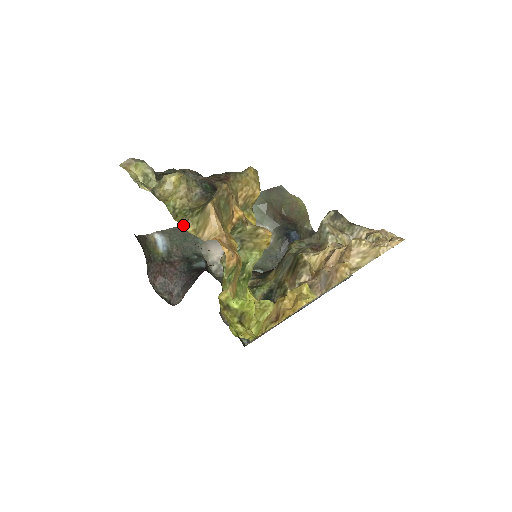
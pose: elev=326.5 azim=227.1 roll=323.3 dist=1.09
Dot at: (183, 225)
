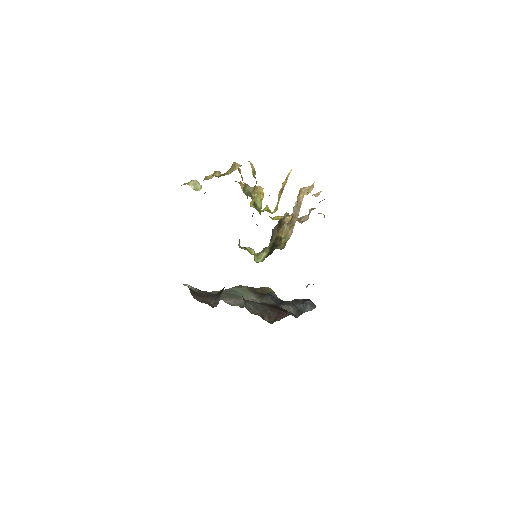
Dot at: occluded
